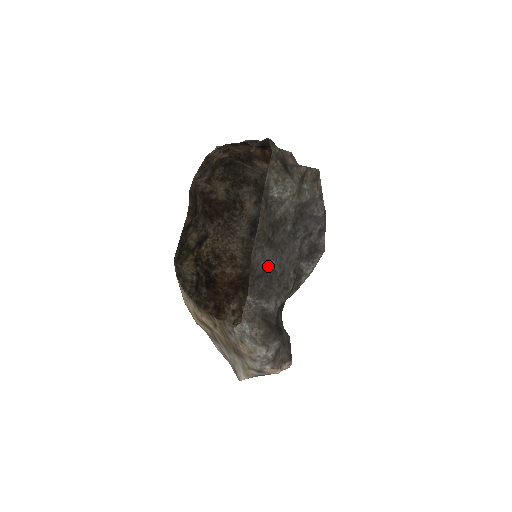
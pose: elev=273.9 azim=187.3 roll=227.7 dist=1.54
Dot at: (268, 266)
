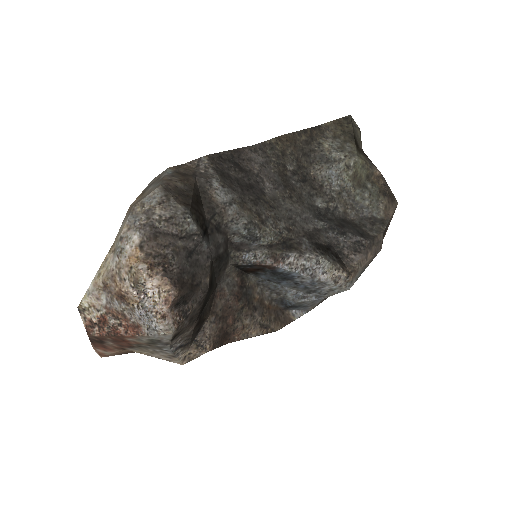
Dot at: (260, 177)
